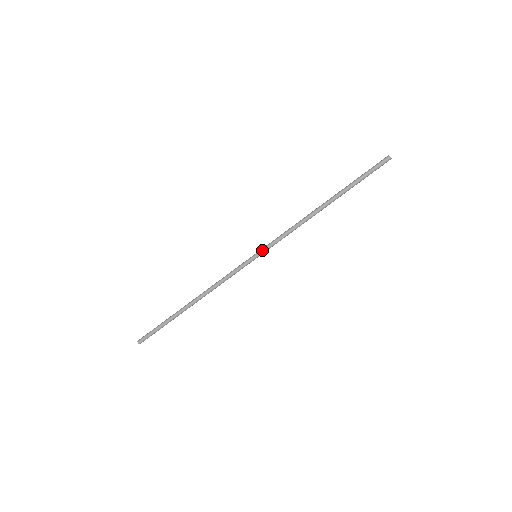
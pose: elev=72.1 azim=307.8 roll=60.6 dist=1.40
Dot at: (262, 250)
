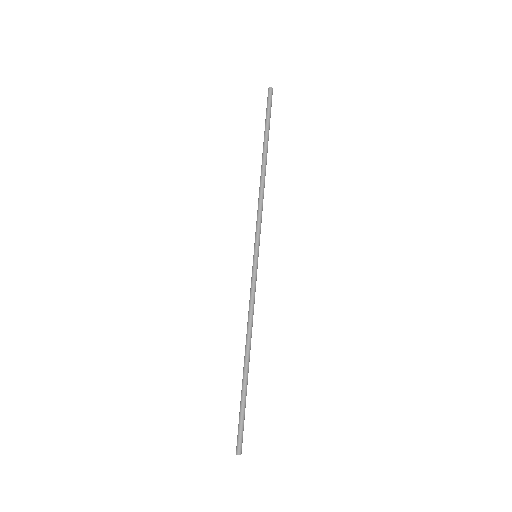
Dot at: (254, 246)
